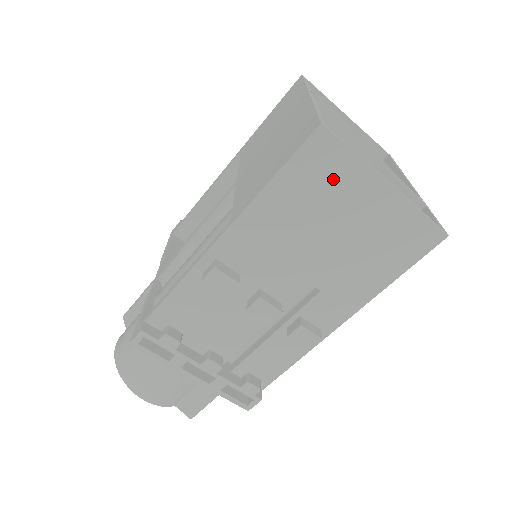
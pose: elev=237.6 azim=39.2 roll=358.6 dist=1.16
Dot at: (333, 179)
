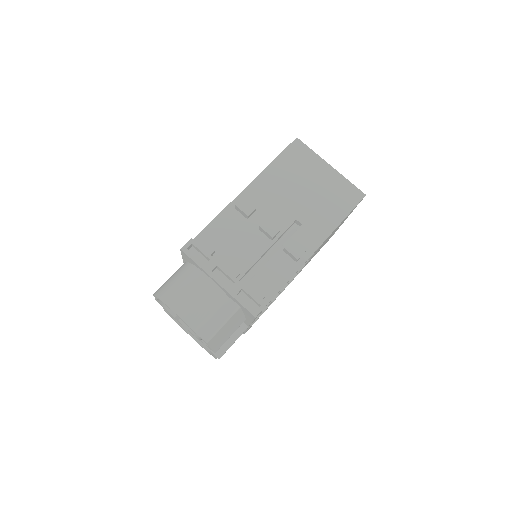
Dot at: (304, 162)
